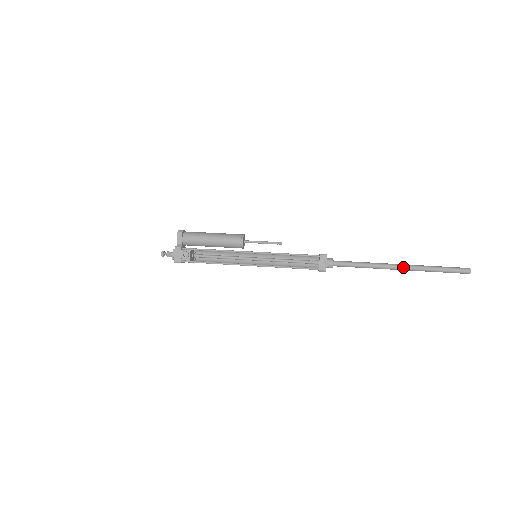
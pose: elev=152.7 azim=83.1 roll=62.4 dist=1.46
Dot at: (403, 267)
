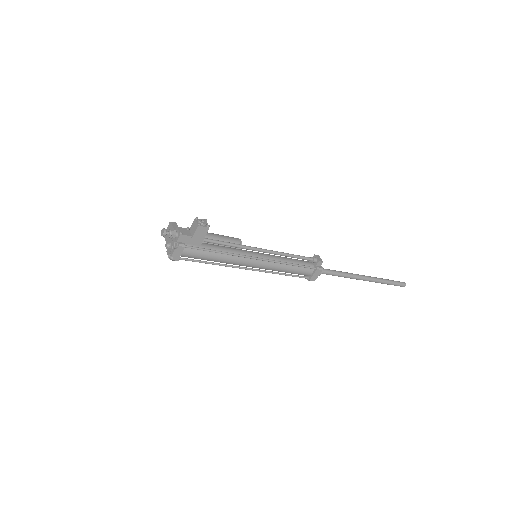
Dot at: (368, 276)
